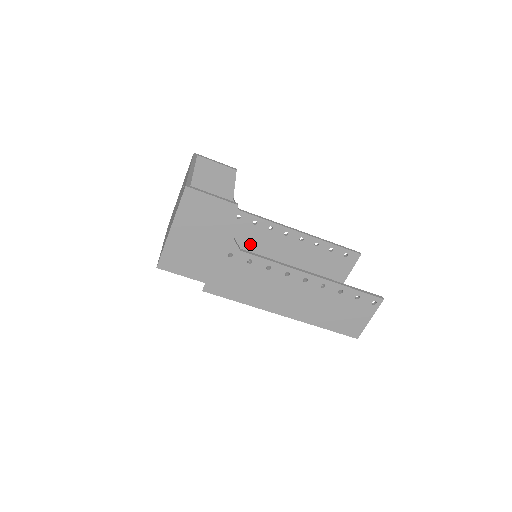
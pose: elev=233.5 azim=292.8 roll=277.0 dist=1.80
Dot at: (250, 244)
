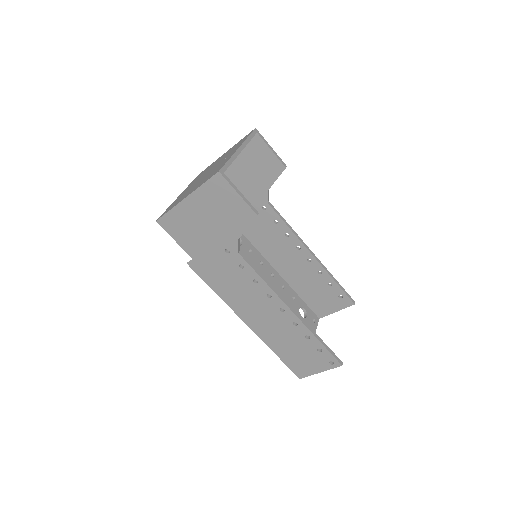
Dot at: (261, 236)
